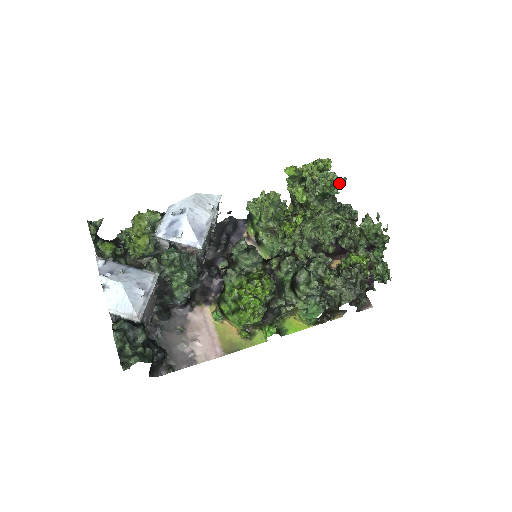
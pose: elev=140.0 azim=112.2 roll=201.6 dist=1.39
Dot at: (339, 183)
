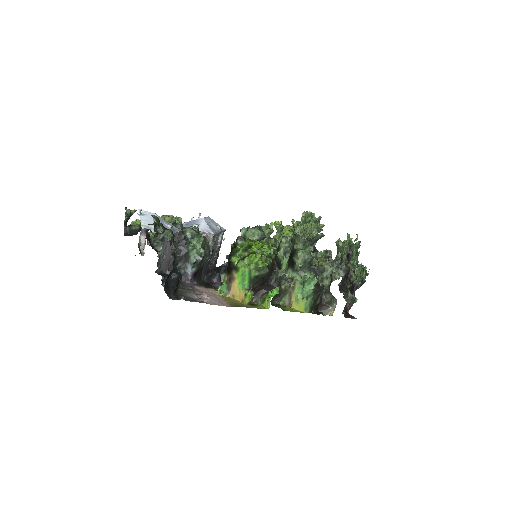
Dot at: occluded
